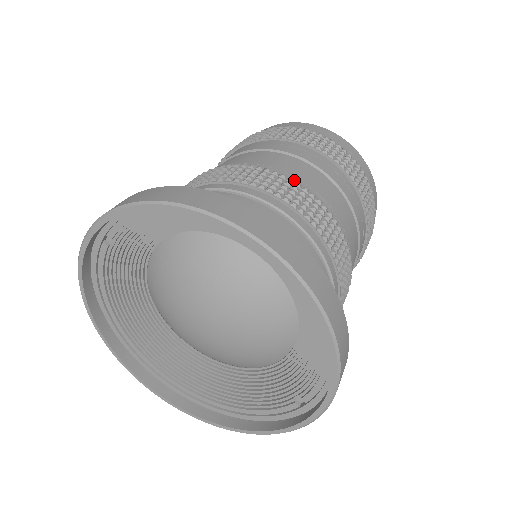
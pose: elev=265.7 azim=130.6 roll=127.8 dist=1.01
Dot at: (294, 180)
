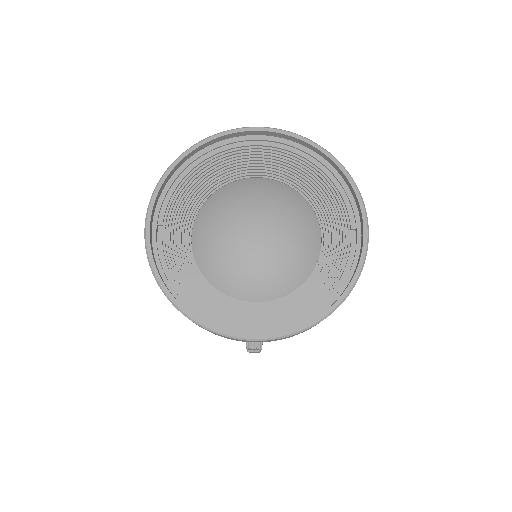
Dot at: occluded
